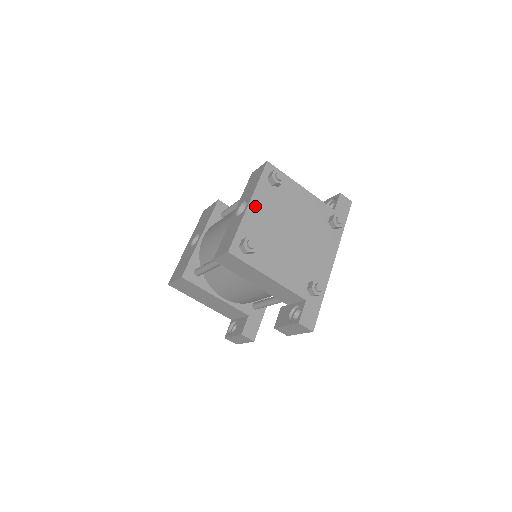
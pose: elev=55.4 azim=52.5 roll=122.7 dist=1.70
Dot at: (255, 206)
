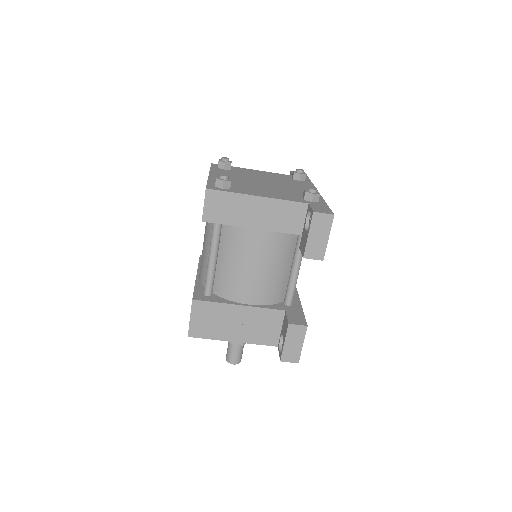
Dot at: (216, 175)
